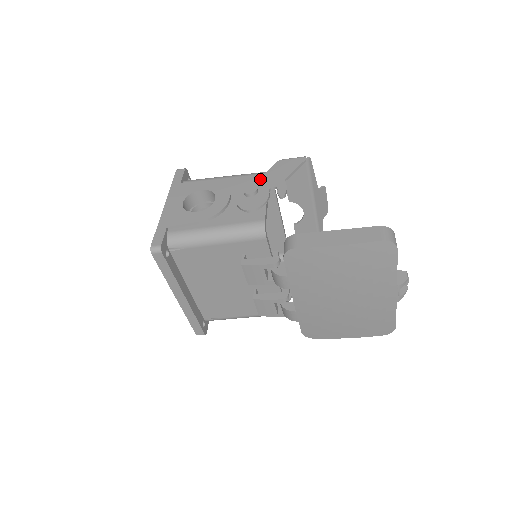
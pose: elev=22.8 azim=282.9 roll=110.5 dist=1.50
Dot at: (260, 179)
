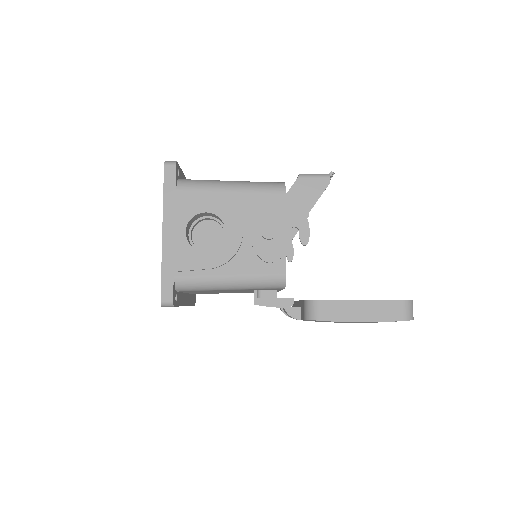
Dot at: (278, 210)
